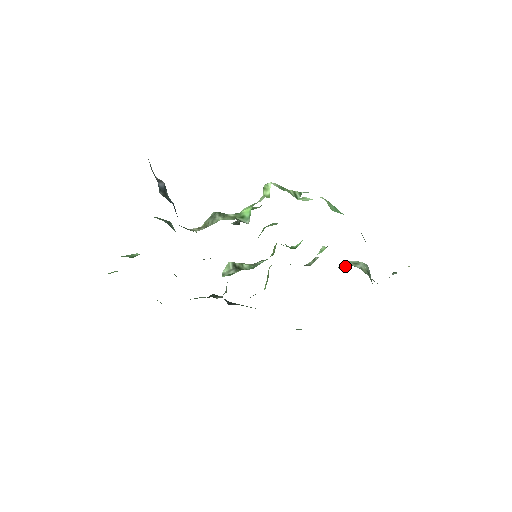
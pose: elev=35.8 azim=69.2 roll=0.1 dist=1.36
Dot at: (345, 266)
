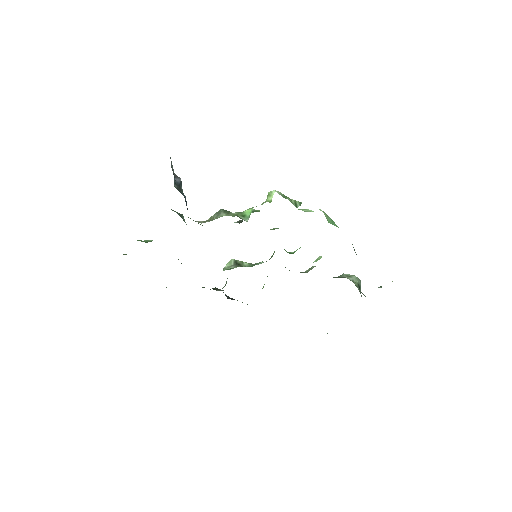
Dot at: (338, 277)
